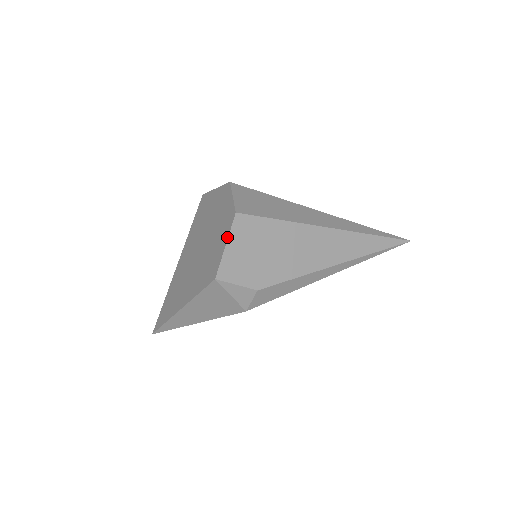
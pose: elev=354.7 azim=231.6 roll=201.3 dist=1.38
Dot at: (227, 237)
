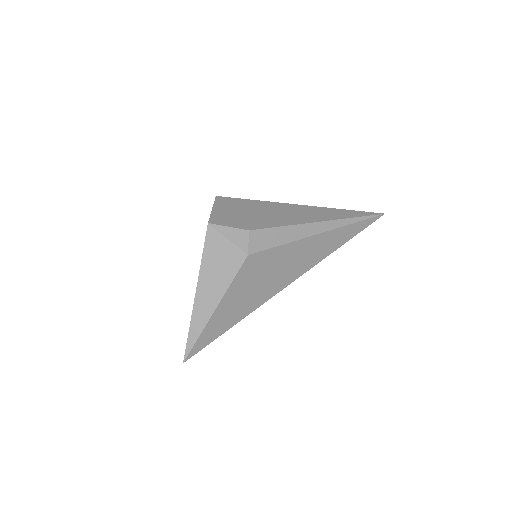
Dot at: (213, 206)
